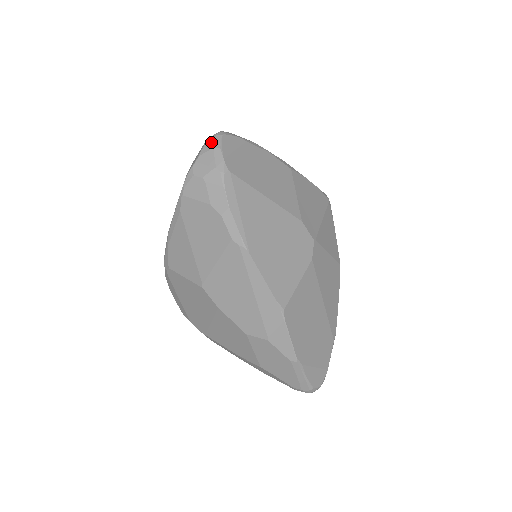
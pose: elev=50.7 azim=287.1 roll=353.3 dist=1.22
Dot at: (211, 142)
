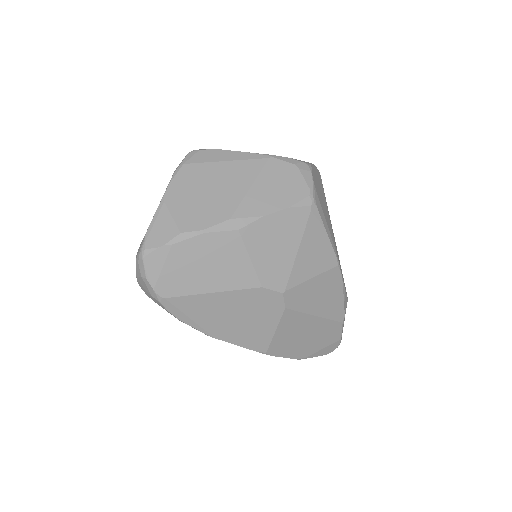
Dot at: (138, 267)
